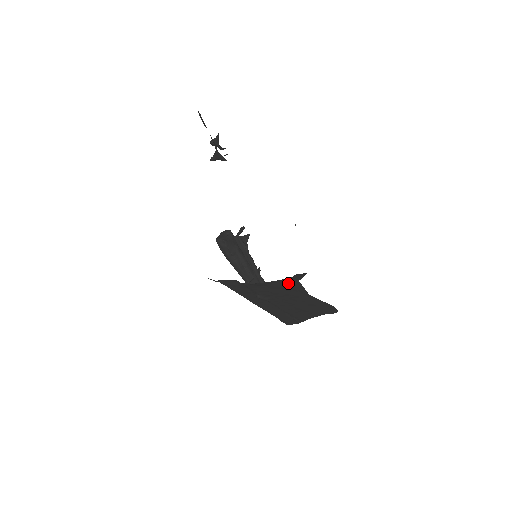
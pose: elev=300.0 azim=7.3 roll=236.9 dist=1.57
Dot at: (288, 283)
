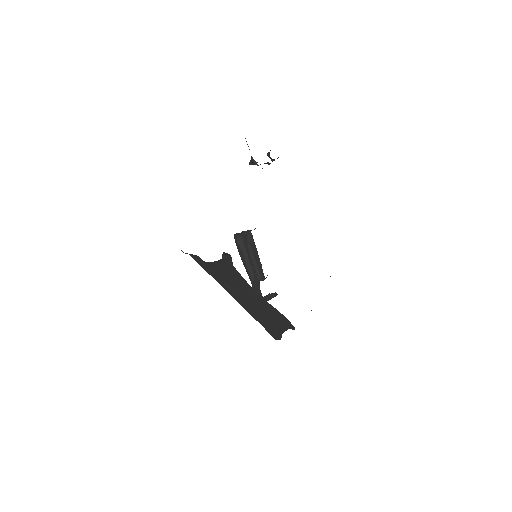
Dot at: (229, 268)
